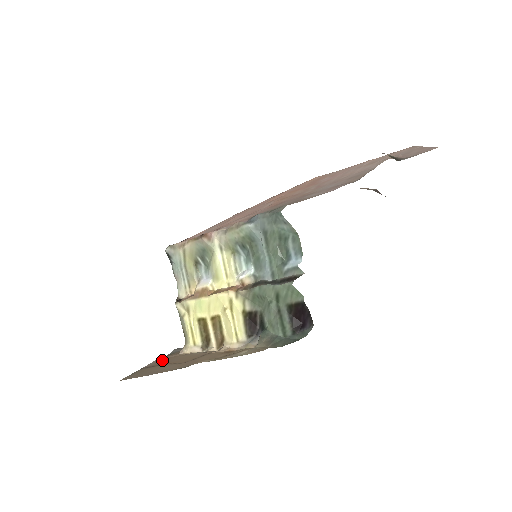
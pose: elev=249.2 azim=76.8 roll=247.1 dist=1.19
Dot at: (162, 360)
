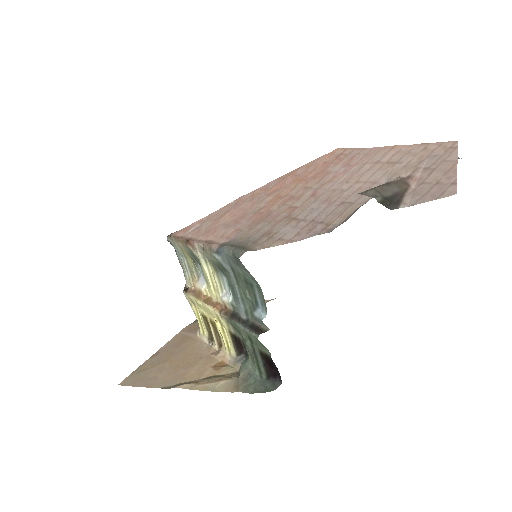
Dot at: (177, 342)
